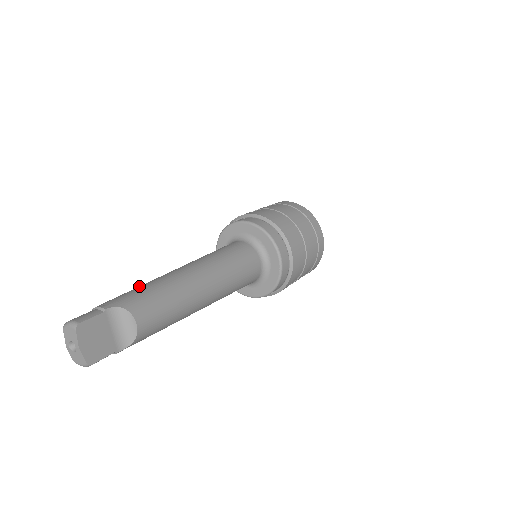
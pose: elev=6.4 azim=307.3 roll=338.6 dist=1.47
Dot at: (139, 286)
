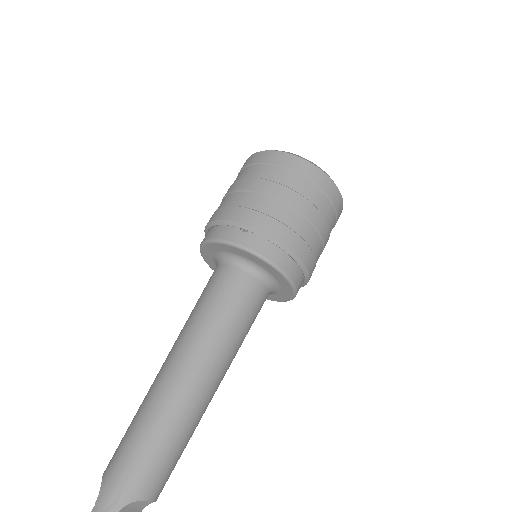
Dot at: (138, 437)
